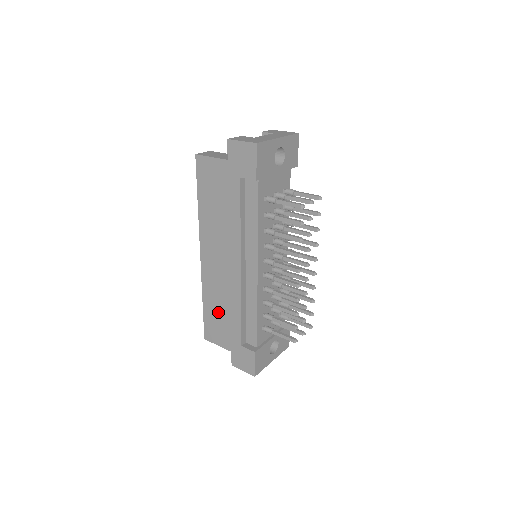
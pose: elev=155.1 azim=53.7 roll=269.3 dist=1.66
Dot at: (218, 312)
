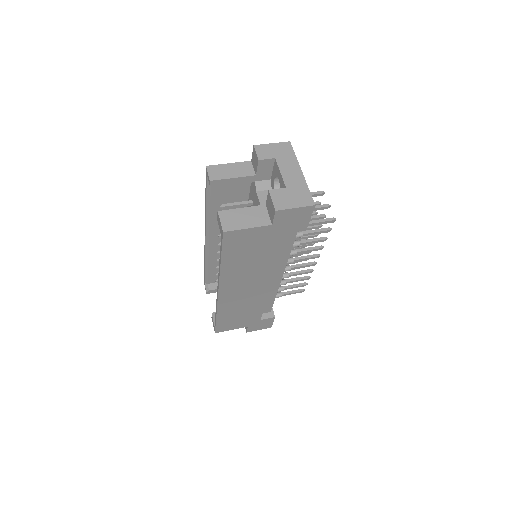
Dot at: (236, 314)
